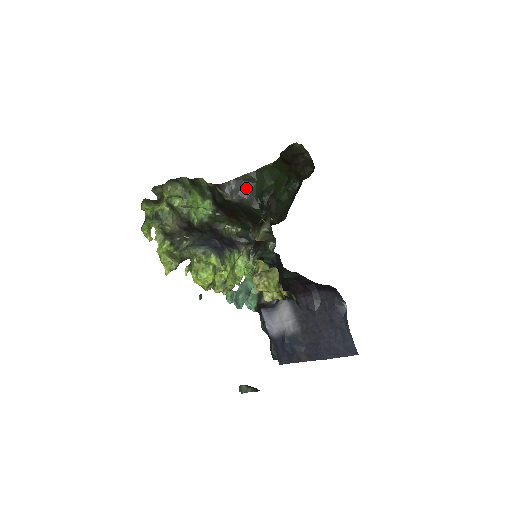
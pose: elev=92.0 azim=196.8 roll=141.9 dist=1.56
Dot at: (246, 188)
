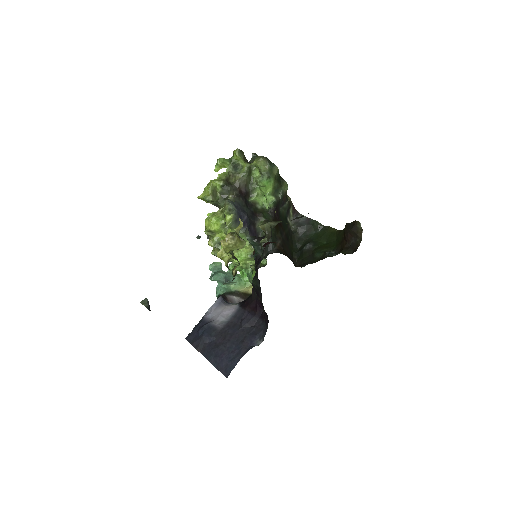
Dot at: (307, 229)
